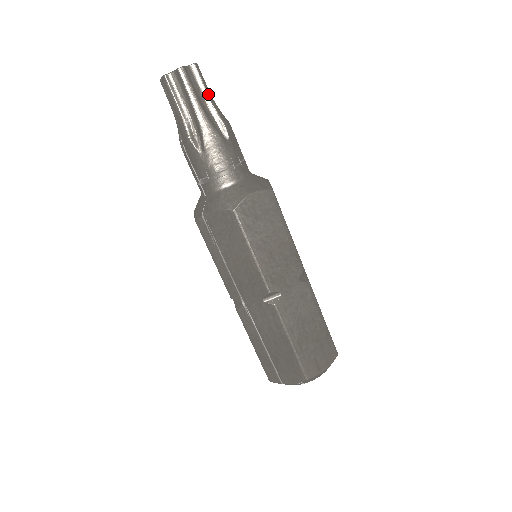
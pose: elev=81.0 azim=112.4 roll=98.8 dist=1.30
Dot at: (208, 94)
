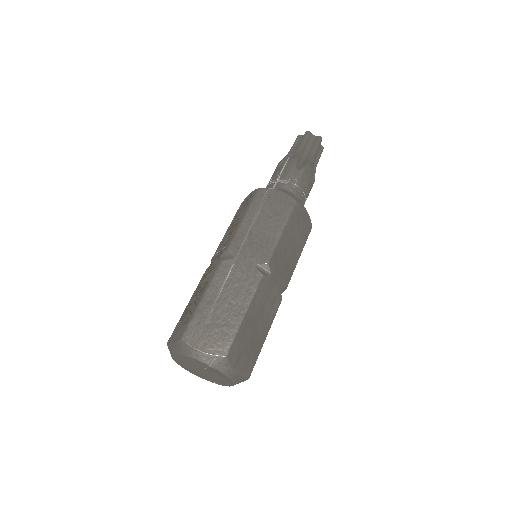
Dot at: occluded
